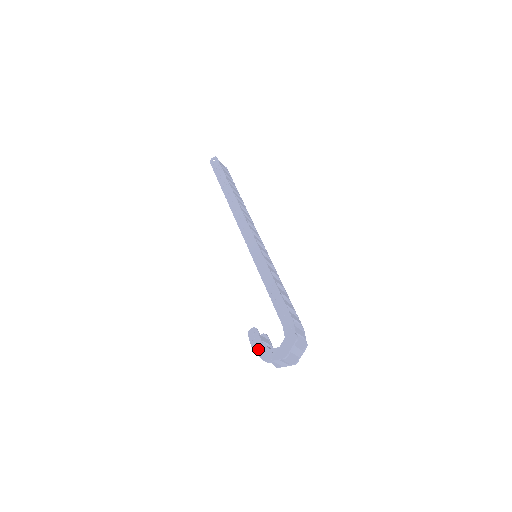
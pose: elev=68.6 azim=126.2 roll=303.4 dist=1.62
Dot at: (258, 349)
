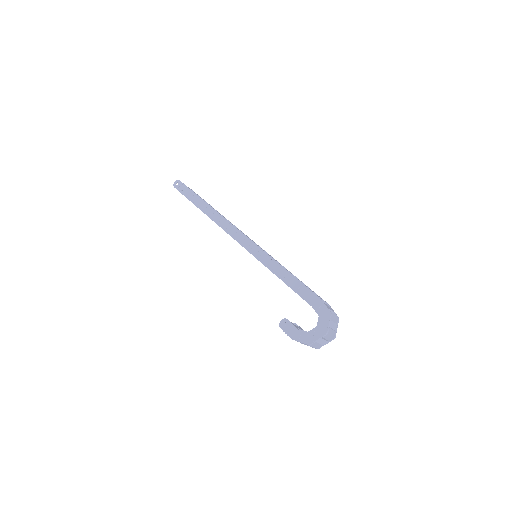
Dot at: (296, 336)
